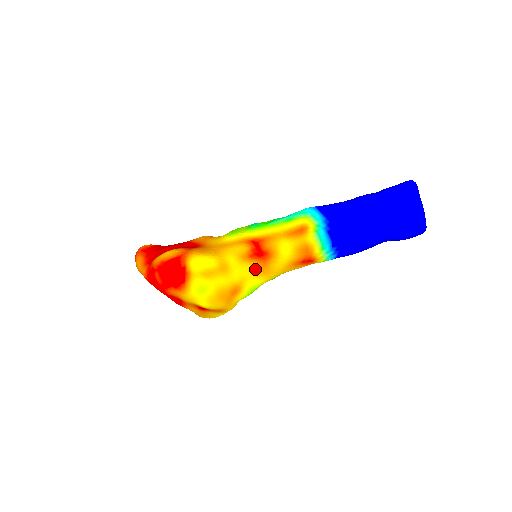
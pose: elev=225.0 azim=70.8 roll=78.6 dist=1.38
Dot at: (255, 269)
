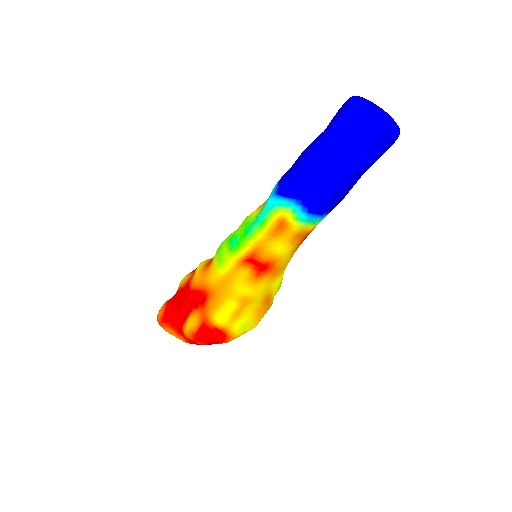
Dot at: (270, 279)
